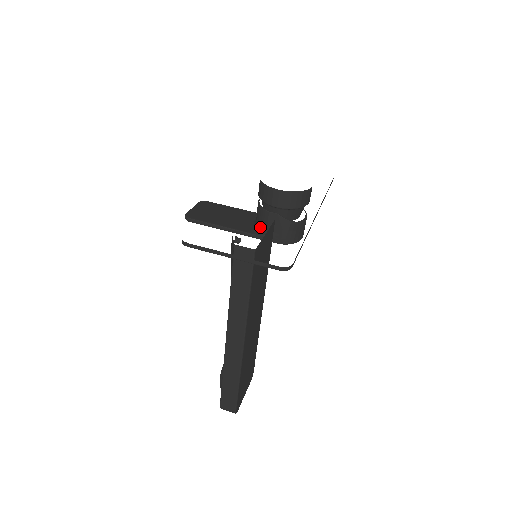
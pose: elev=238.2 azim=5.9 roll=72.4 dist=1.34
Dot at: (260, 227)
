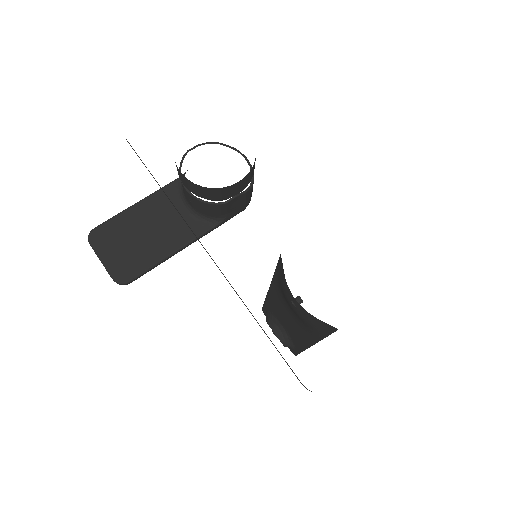
Dot at: (215, 217)
